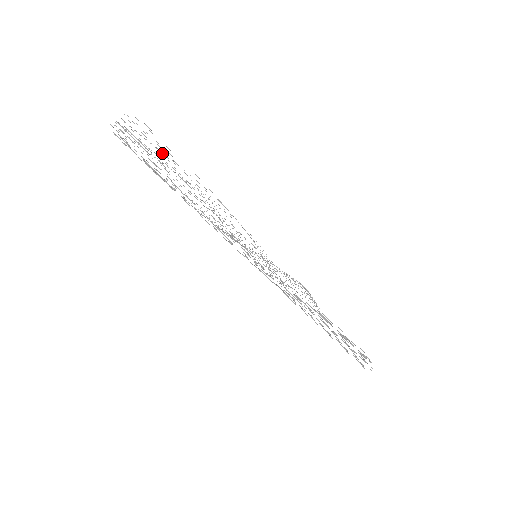
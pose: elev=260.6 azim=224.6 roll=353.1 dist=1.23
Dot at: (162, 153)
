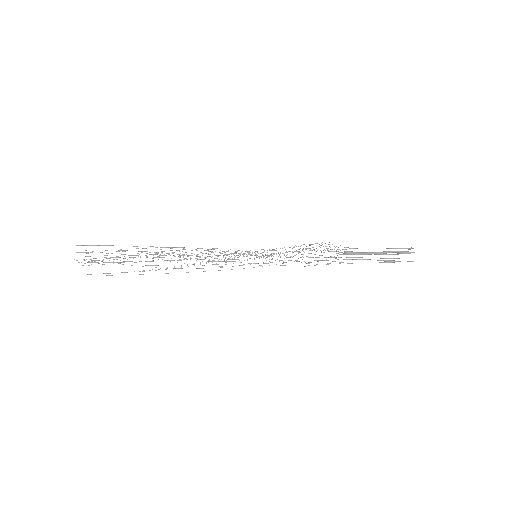
Dot at: occluded
